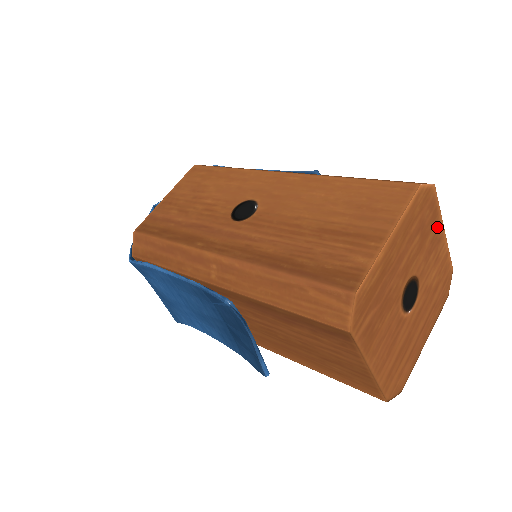
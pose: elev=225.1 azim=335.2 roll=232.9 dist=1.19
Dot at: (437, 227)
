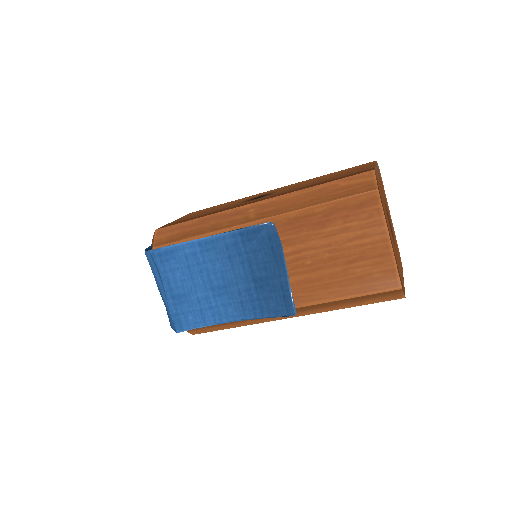
Dot at: (387, 203)
